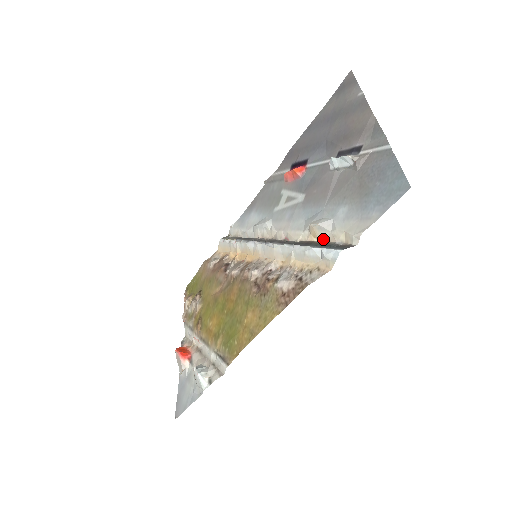
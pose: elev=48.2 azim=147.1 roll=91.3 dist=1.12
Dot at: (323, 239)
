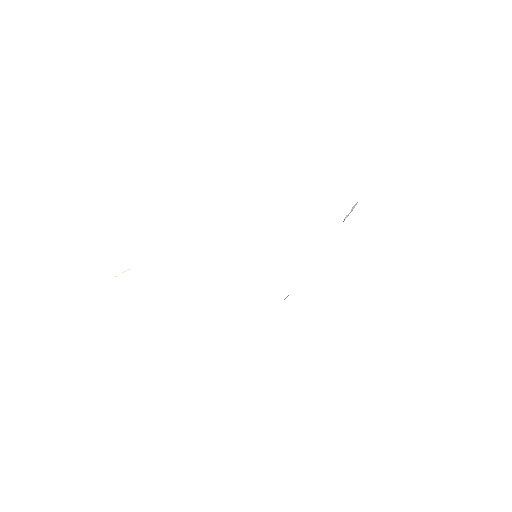
Dot at: occluded
